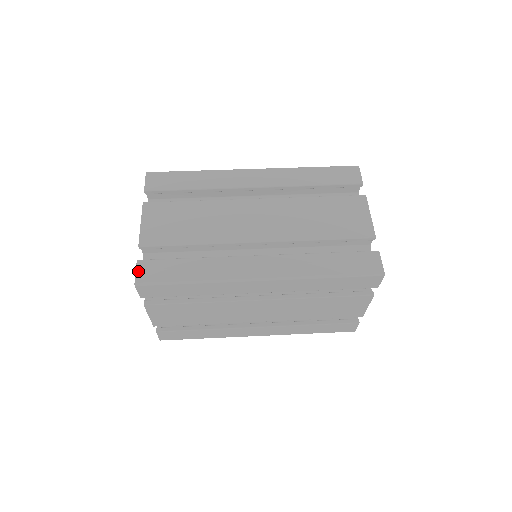
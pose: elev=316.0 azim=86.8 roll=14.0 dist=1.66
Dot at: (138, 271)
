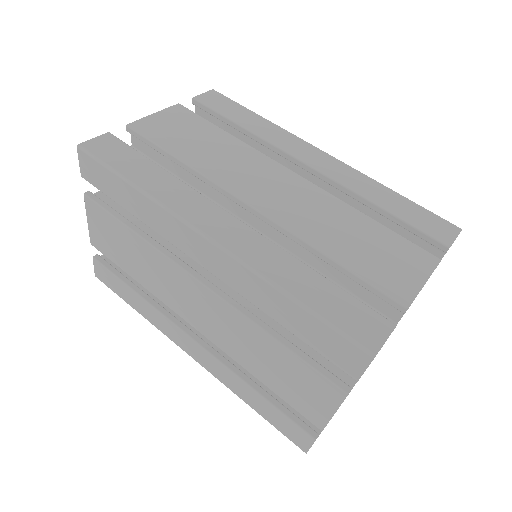
Dot at: (97, 139)
